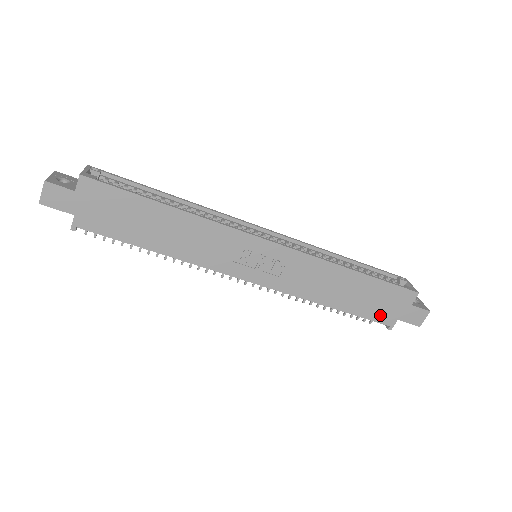
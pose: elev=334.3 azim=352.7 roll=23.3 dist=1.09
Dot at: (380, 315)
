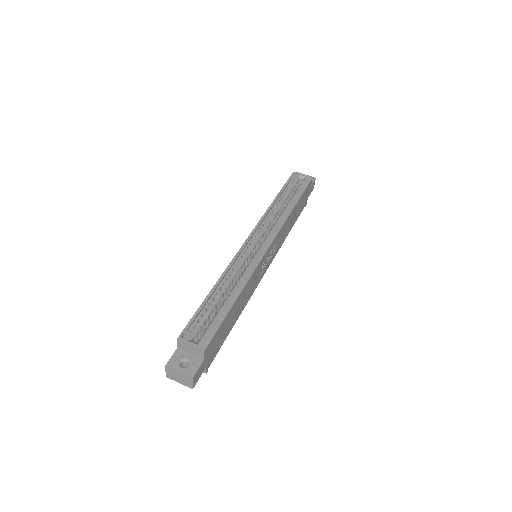
Dot at: (303, 206)
